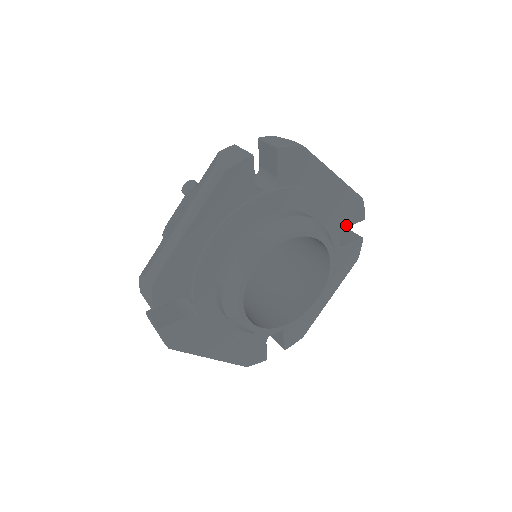
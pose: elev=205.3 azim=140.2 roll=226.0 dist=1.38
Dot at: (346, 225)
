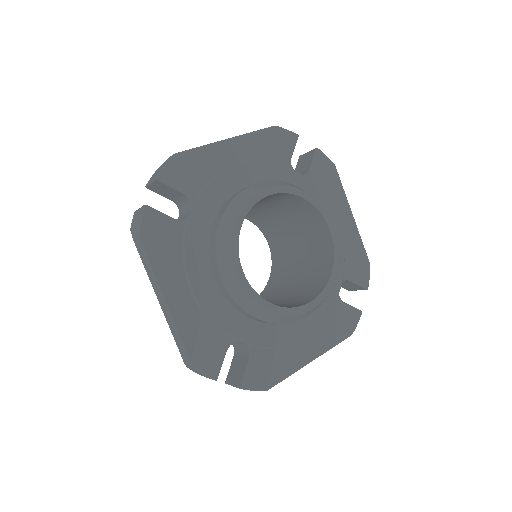
Dot at: (350, 277)
